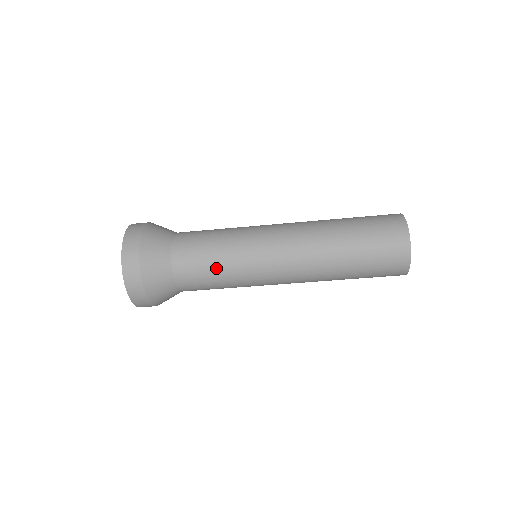
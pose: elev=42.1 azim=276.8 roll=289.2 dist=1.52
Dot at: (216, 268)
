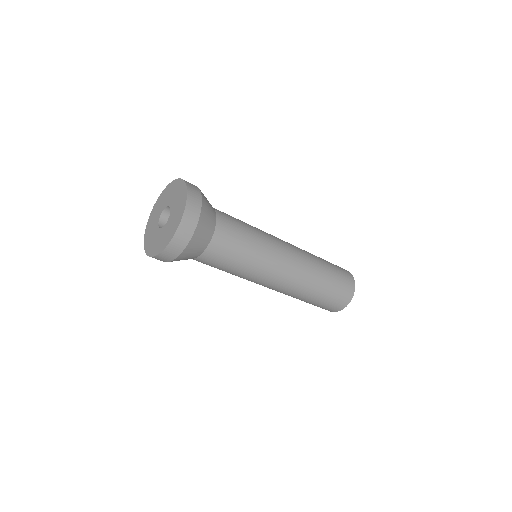
Dot at: (247, 242)
